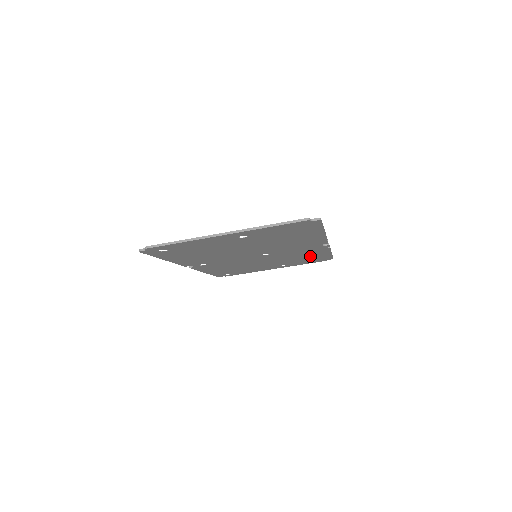
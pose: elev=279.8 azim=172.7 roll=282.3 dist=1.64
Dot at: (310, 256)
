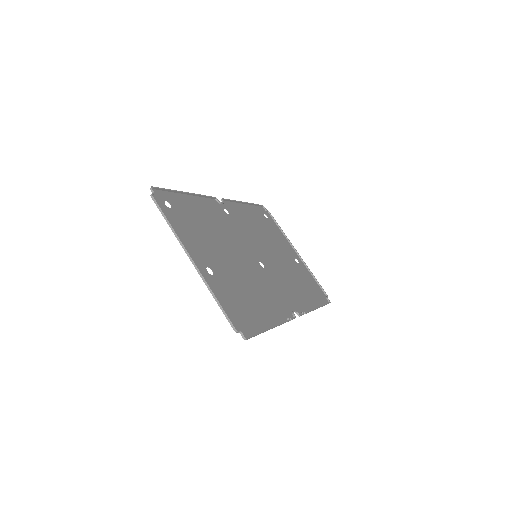
Dot at: (304, 291)
